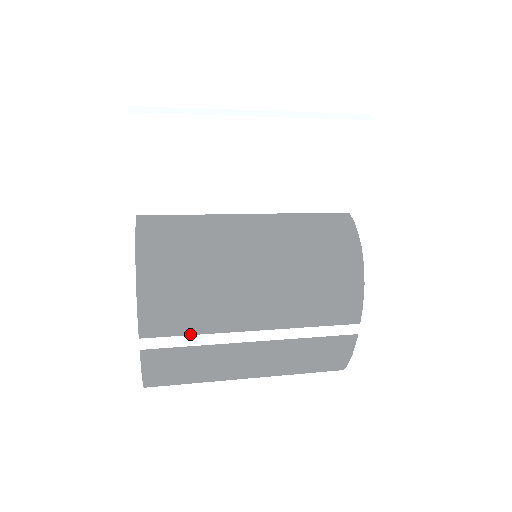
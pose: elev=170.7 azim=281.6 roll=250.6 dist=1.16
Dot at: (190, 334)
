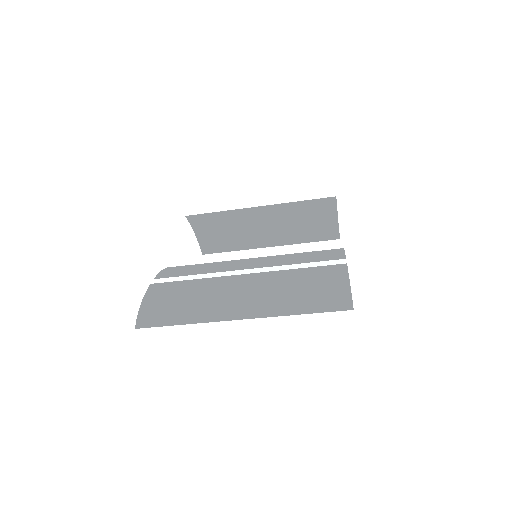
Dot at: occluded
